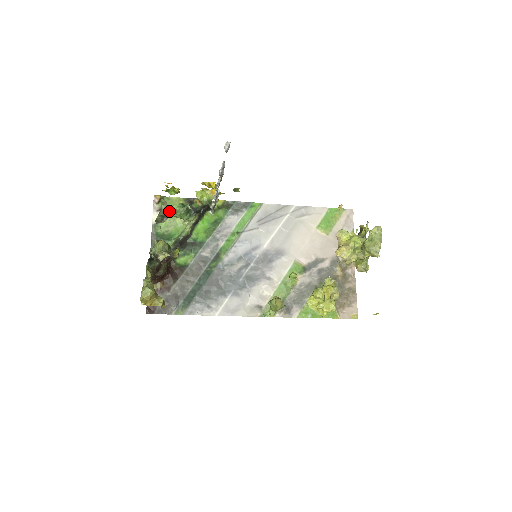
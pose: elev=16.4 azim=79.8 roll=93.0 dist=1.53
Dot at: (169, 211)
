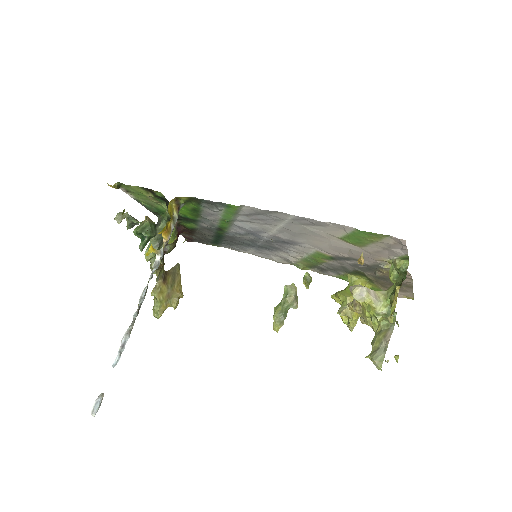
Dot at: (137, 194)
